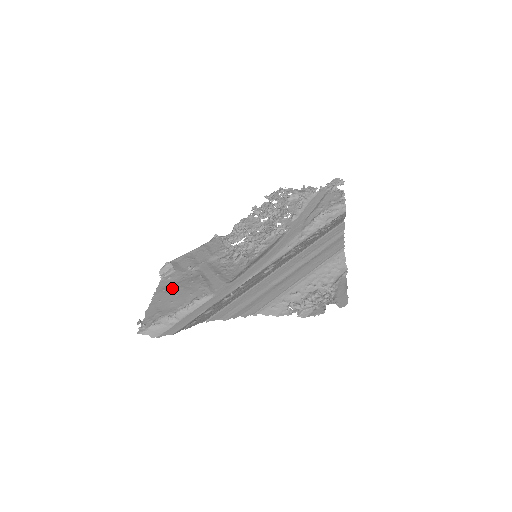
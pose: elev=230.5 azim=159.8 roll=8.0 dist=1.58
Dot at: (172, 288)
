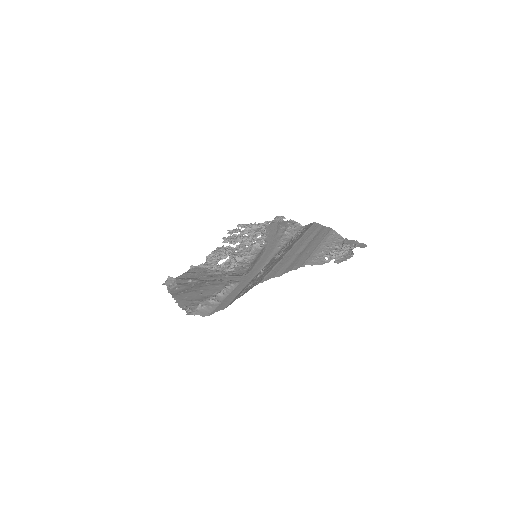
Dot at: (190, 290)
